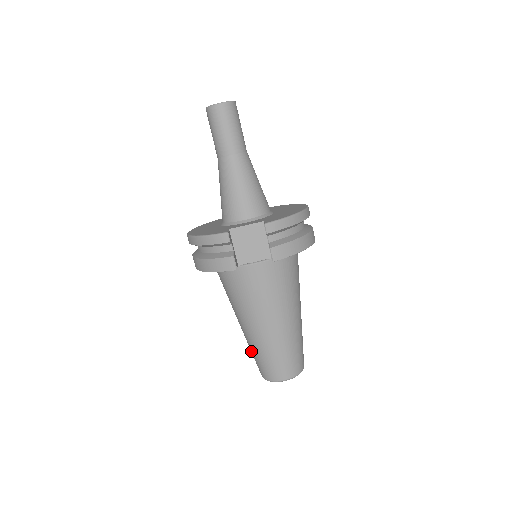
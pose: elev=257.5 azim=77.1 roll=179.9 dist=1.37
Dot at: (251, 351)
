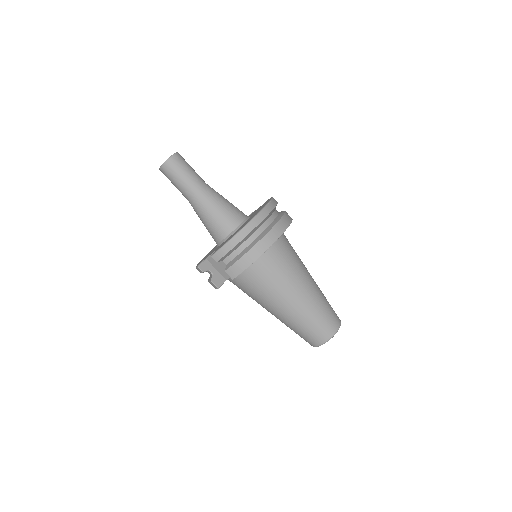
Dot at: occluded
